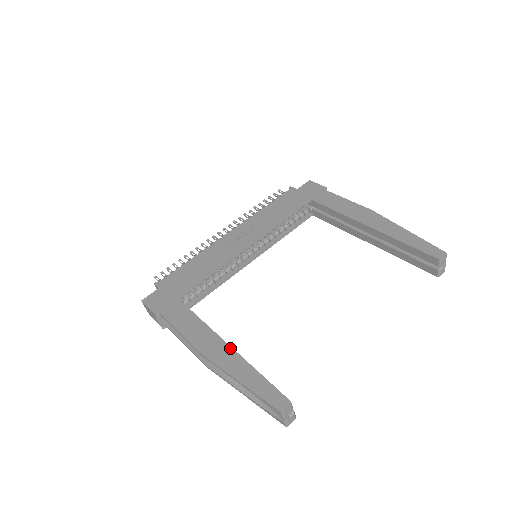
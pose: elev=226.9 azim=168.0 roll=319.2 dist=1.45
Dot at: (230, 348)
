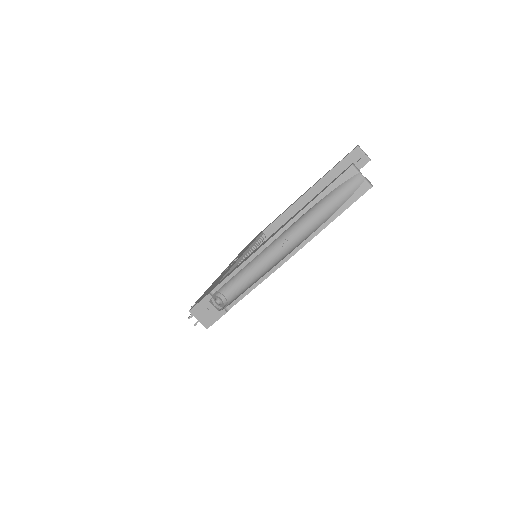
Dot at: (285, 223)
